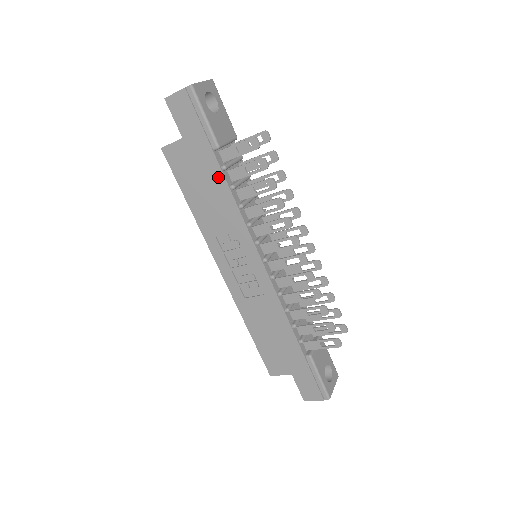
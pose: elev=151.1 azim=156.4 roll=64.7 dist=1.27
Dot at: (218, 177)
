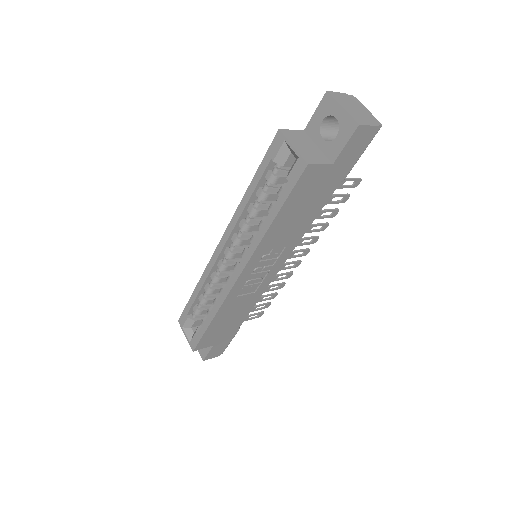
Dot at: (321, 204)
